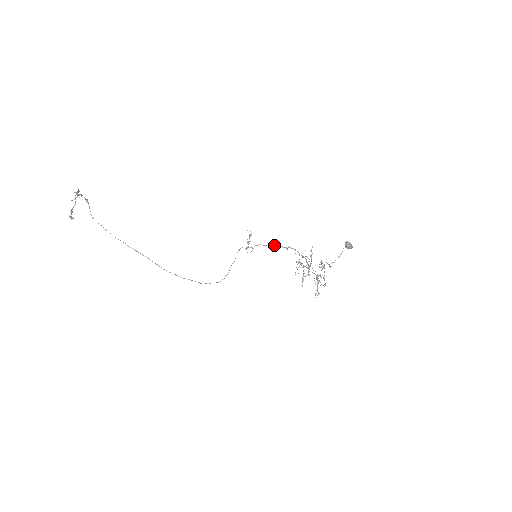
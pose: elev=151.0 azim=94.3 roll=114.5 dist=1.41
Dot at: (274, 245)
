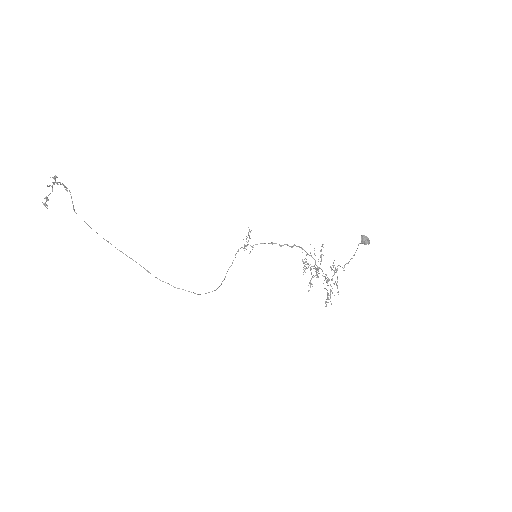
Dot at: occluded
